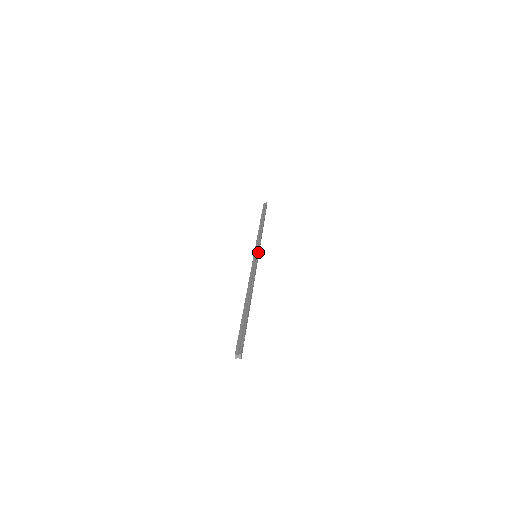
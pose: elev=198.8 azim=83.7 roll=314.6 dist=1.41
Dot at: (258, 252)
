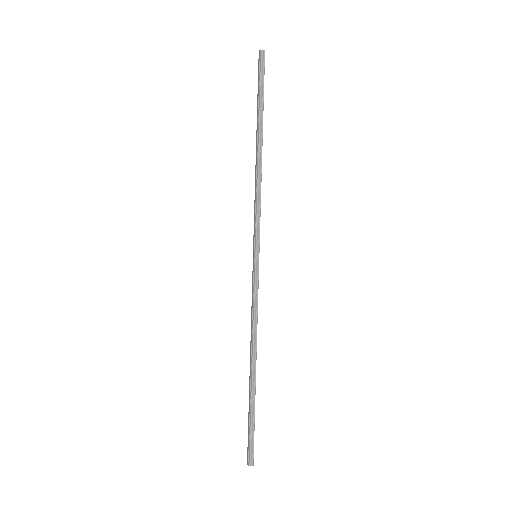
Dot at: (259, 249)
